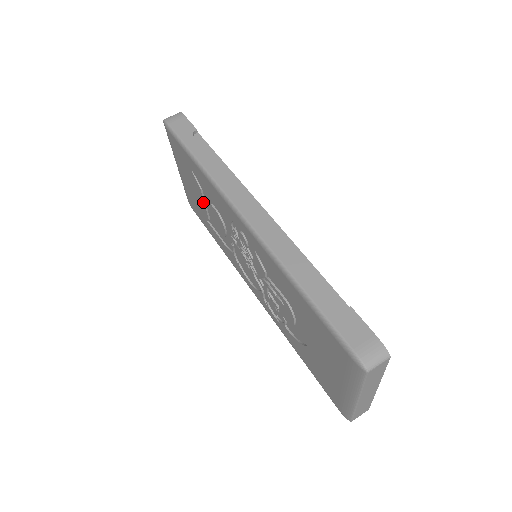
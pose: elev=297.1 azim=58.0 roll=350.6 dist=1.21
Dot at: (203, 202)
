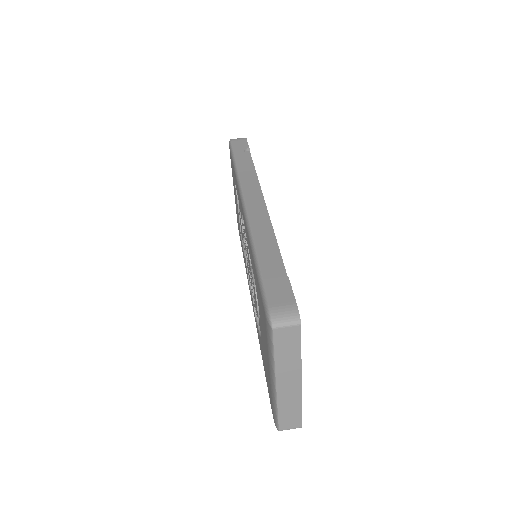
Dot at: (238, 212)
